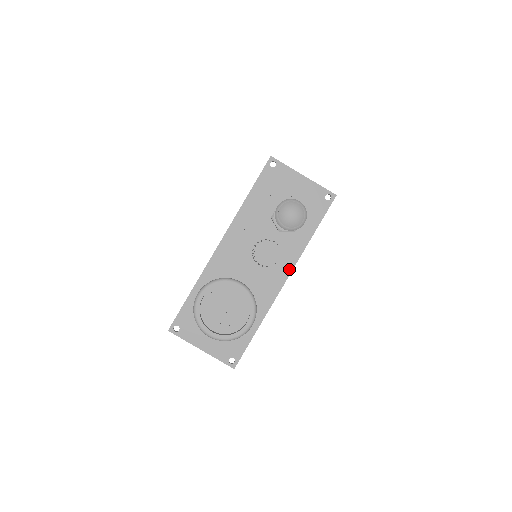
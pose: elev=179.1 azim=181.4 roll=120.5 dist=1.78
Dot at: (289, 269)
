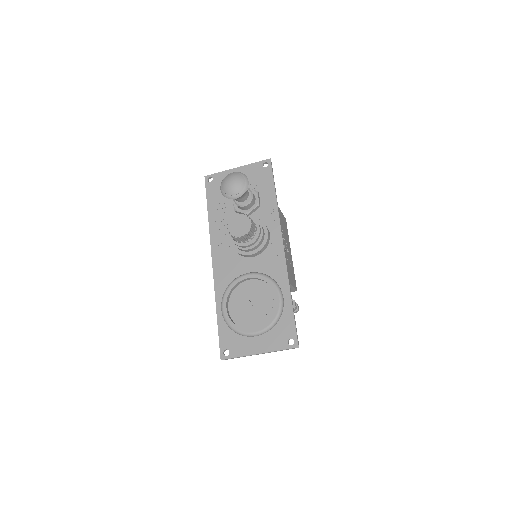
Dot at: (278, 234)
